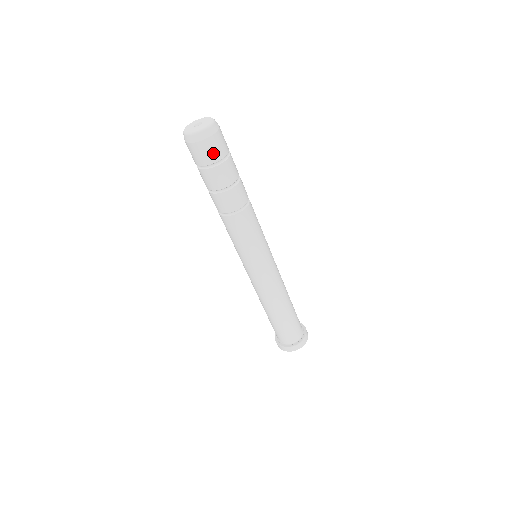
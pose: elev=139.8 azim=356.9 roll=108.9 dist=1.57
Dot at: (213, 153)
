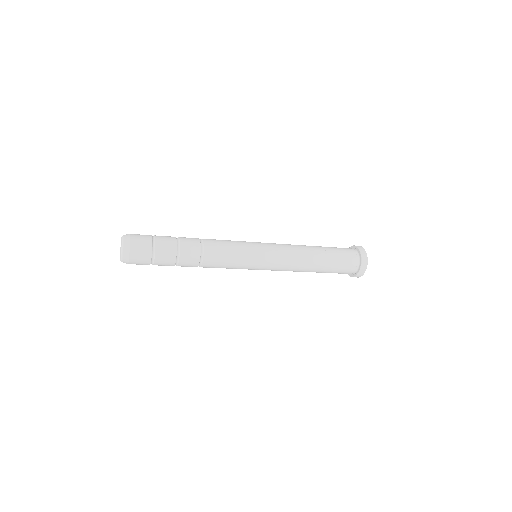
Dot at: (143, 260)
